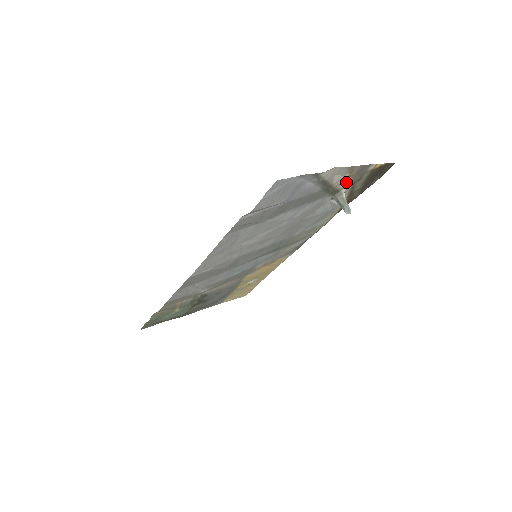
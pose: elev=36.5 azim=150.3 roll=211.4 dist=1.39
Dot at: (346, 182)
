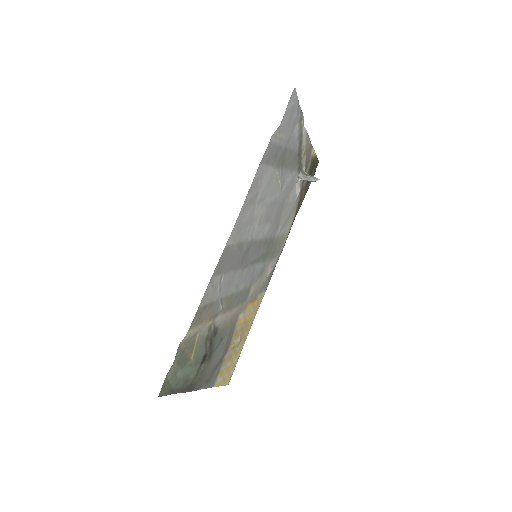
Dot at: (304, 159)
